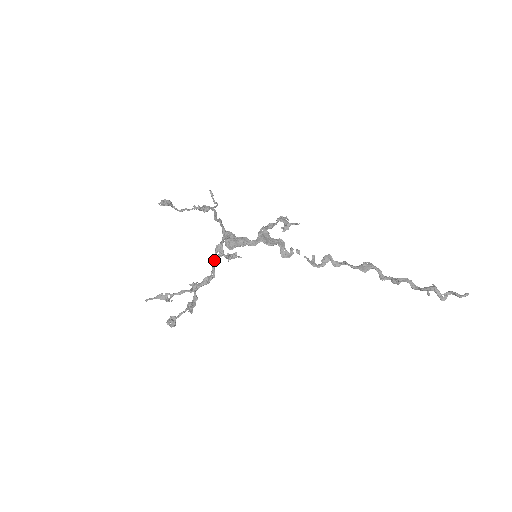
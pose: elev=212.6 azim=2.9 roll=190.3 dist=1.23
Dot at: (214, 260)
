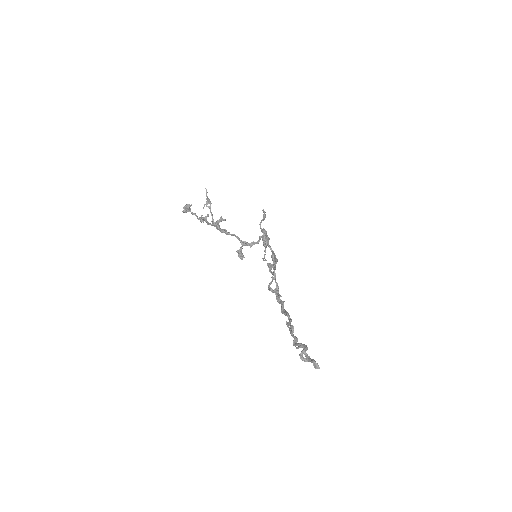
Dot at: occluded
